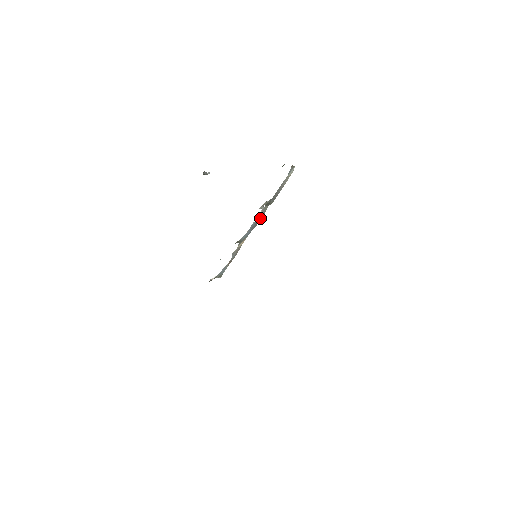
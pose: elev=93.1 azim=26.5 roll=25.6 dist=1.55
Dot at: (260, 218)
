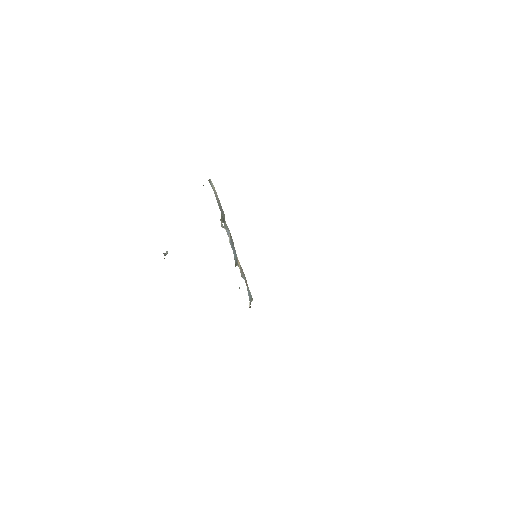
Dot at: (230, 235)
